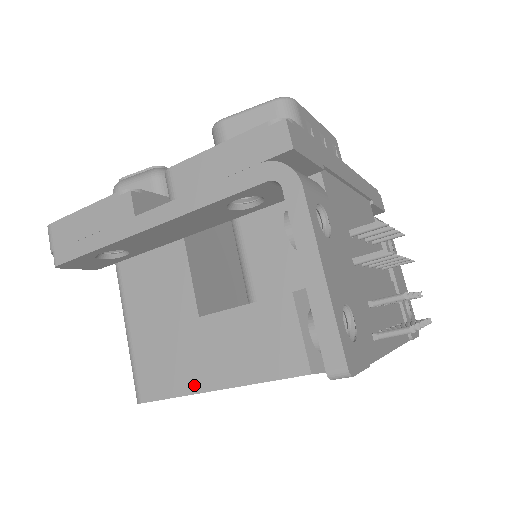
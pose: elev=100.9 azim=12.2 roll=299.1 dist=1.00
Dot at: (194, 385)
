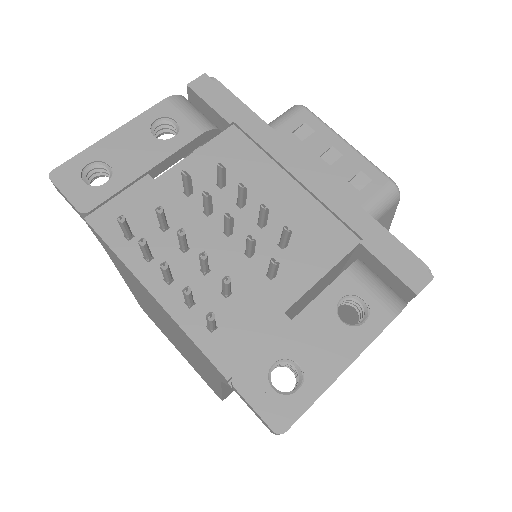
Dot at: occluded
